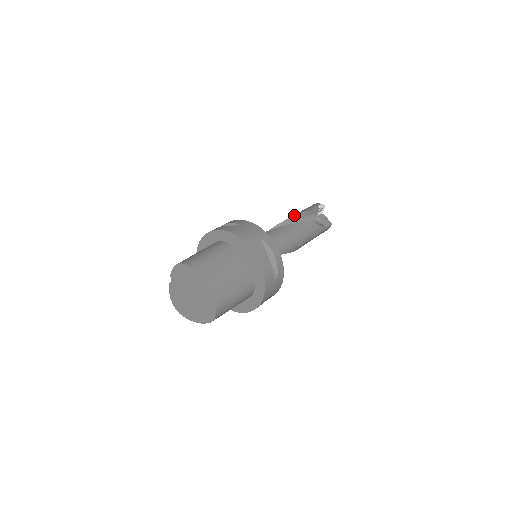
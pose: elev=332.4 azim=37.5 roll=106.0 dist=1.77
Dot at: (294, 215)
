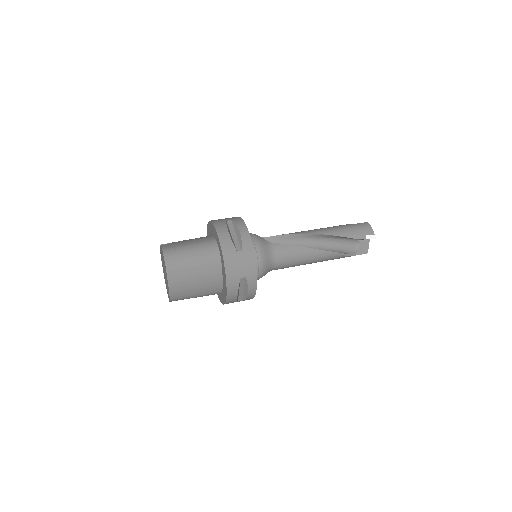
Dot at: (332, 234)
